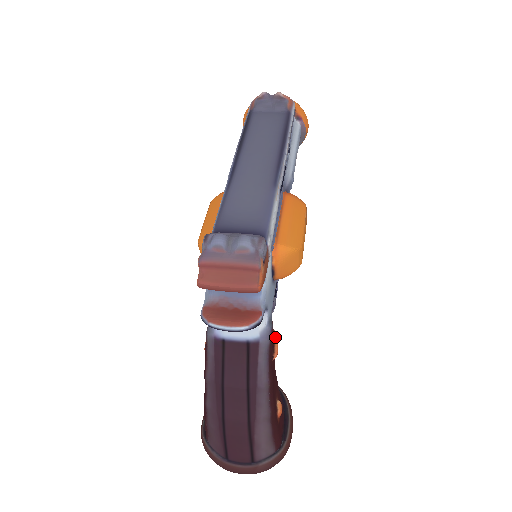
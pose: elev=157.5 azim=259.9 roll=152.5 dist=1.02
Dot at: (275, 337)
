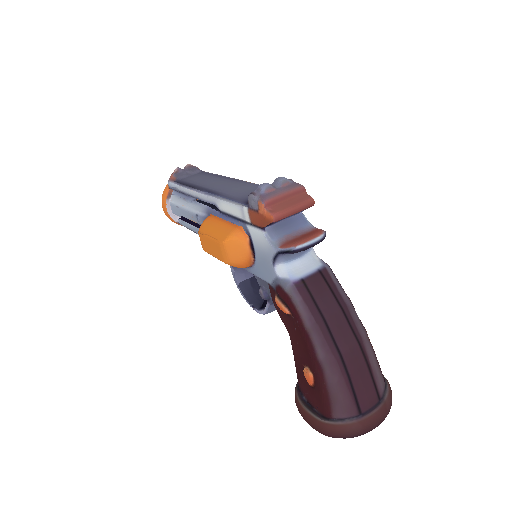
Dot at: occluded
